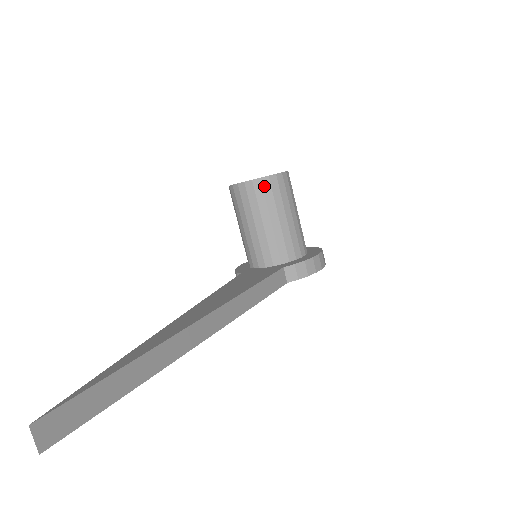
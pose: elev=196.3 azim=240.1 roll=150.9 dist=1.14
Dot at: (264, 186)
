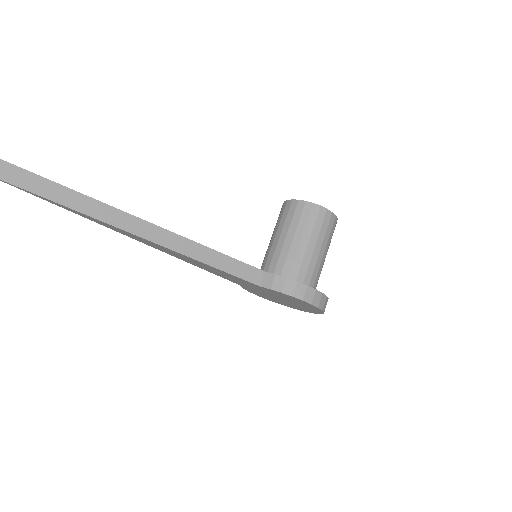
Dot at: (298, 207)
